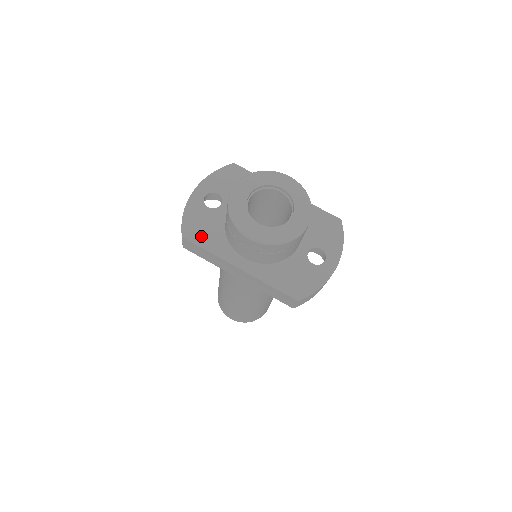
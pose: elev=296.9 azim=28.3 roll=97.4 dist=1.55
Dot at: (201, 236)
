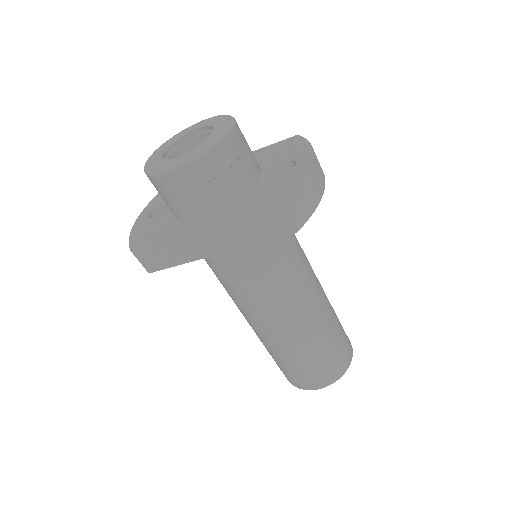
Dot at: (151, 238)
